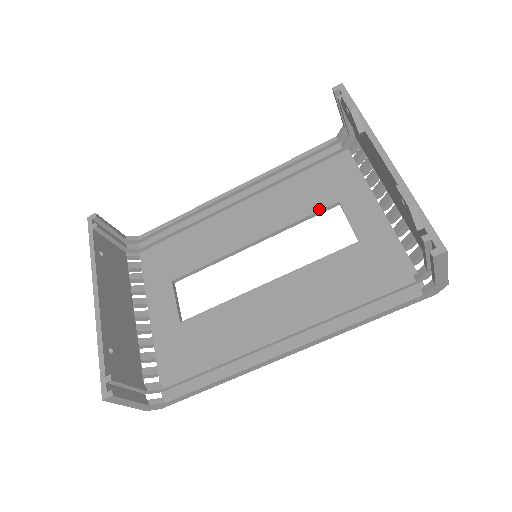
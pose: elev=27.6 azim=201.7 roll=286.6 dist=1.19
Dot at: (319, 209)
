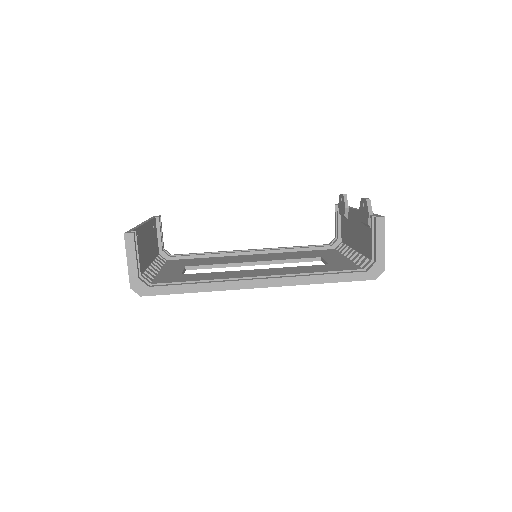
Dot at: (307, 258)
